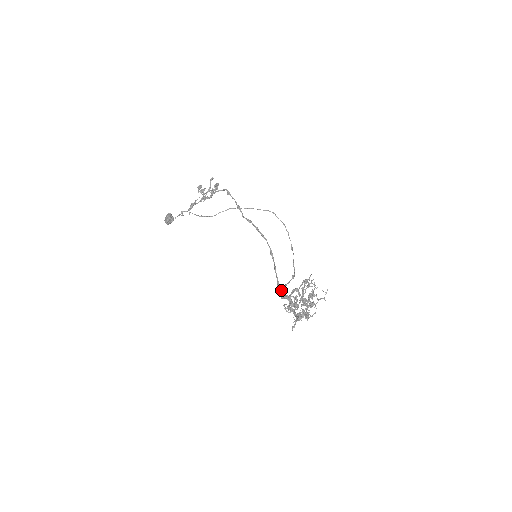
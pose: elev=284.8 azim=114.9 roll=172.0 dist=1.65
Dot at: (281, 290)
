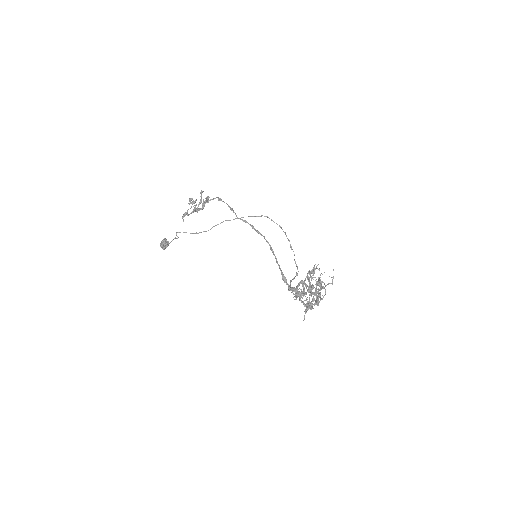
Dot at: (286, 280)
